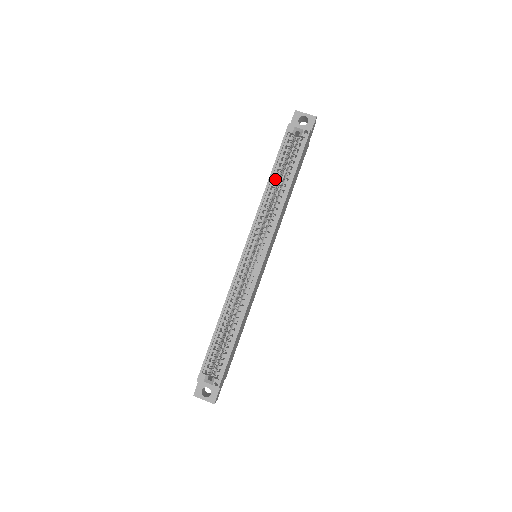
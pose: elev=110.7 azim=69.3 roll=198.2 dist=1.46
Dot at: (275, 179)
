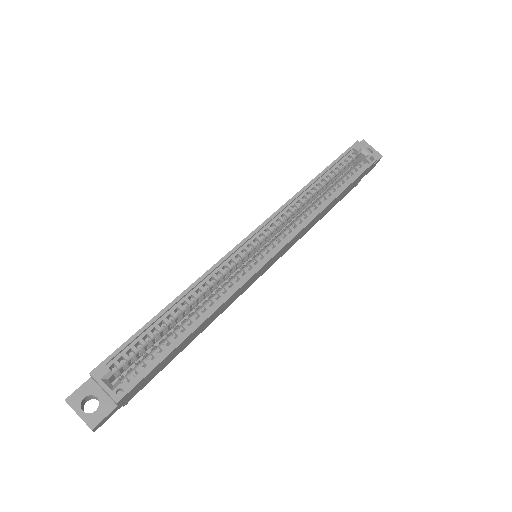
Dot at: (321, 182)
